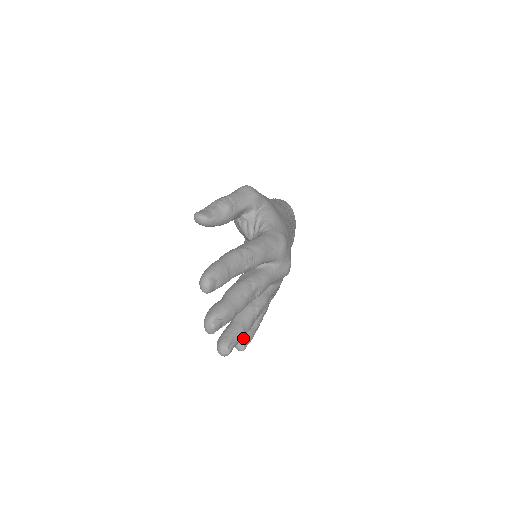
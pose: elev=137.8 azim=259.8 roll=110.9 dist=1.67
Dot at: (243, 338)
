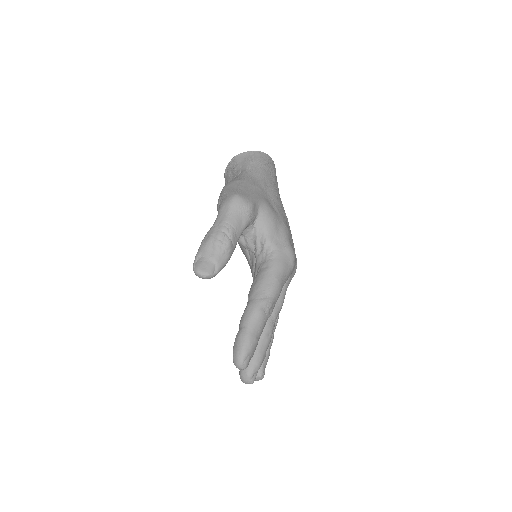
Dot at: occluded
